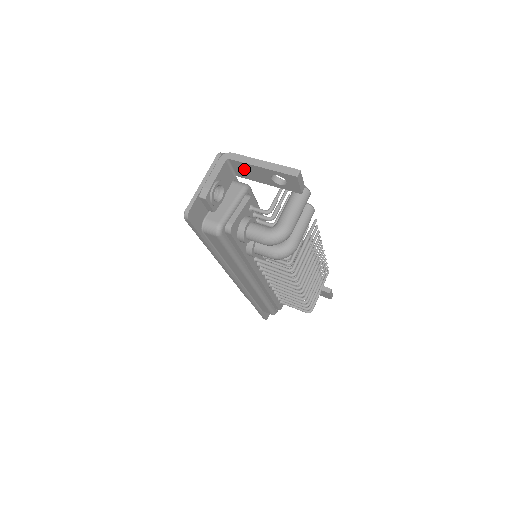
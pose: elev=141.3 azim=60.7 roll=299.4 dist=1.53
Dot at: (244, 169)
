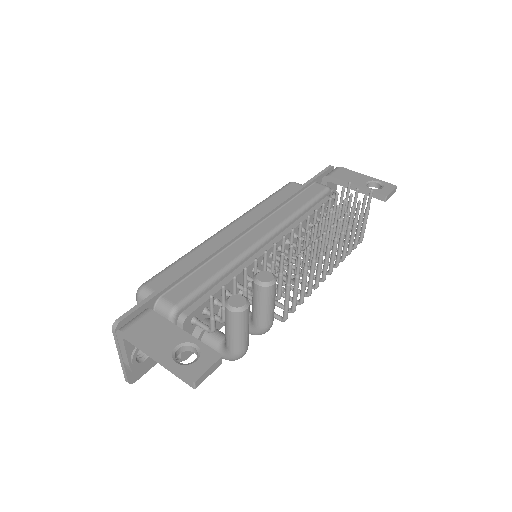
Dot at: occluded
